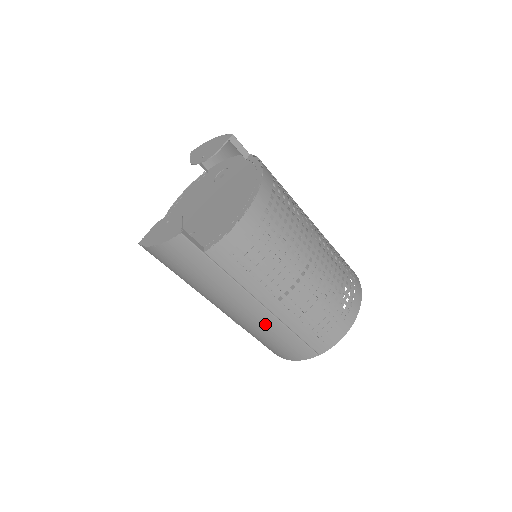
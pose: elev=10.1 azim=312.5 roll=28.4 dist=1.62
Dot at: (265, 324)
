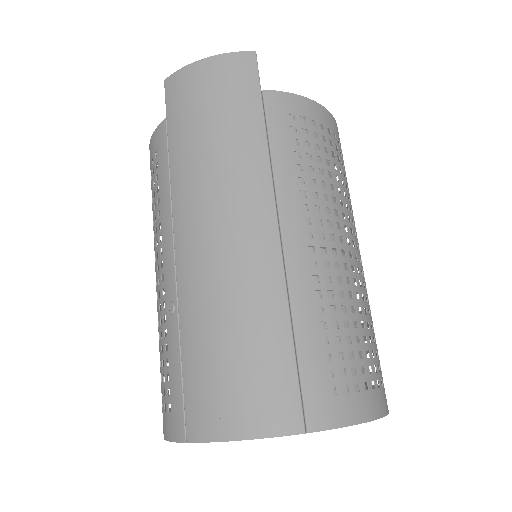
Dot at: (255, 276)
